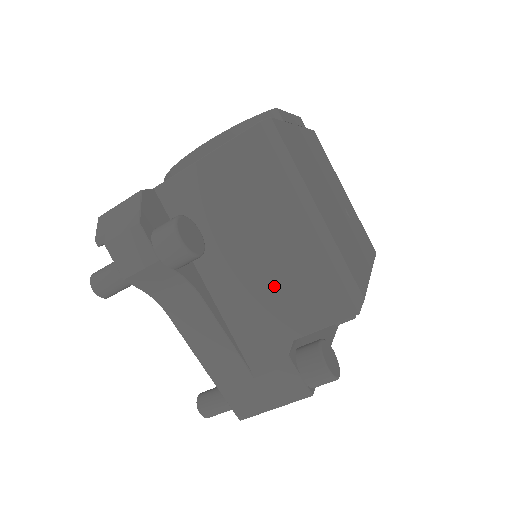
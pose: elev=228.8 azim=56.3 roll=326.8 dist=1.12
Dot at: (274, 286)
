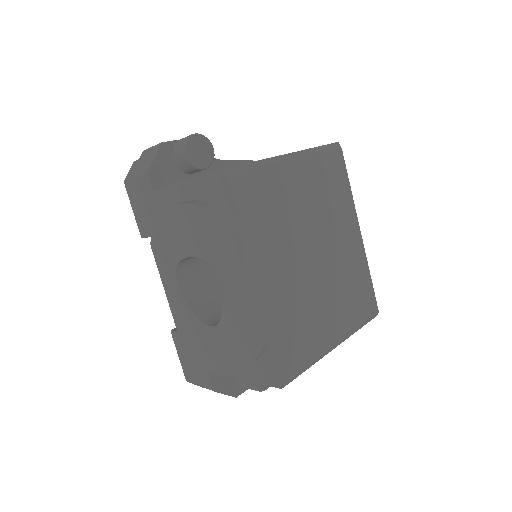
Dot at: occluded
